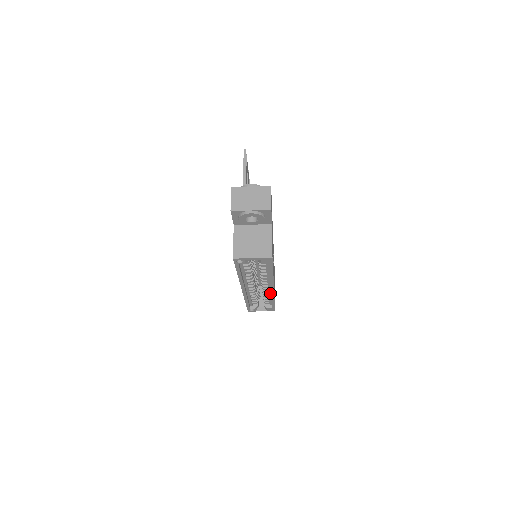
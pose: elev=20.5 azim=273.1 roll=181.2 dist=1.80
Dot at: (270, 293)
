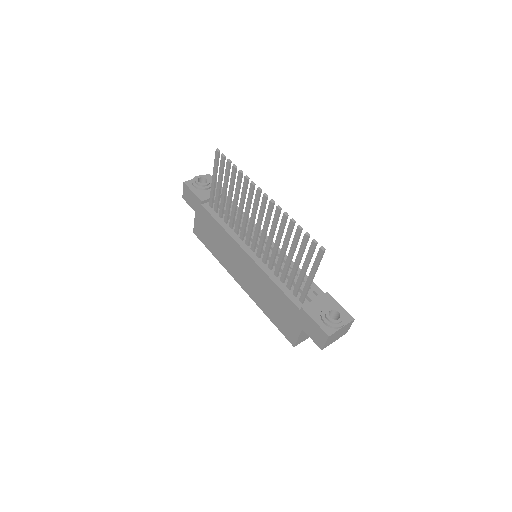
Dot at: occluded
